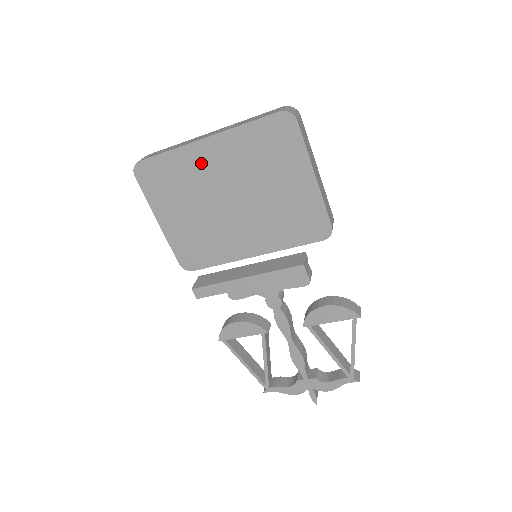
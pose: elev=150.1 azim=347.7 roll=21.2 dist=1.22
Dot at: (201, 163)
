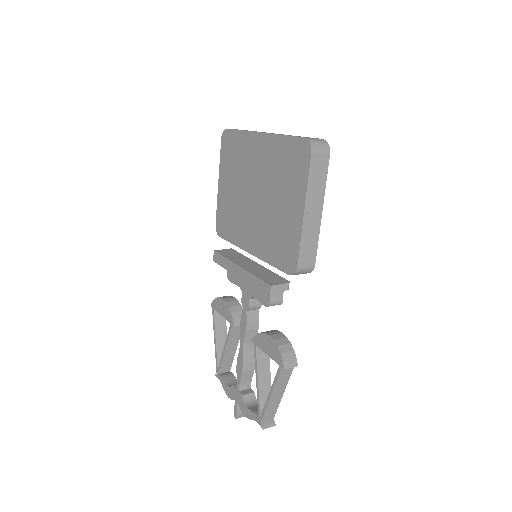
Dot at: (252, 152)
